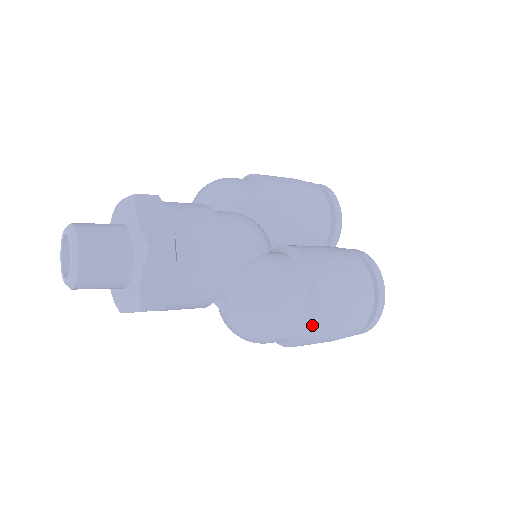
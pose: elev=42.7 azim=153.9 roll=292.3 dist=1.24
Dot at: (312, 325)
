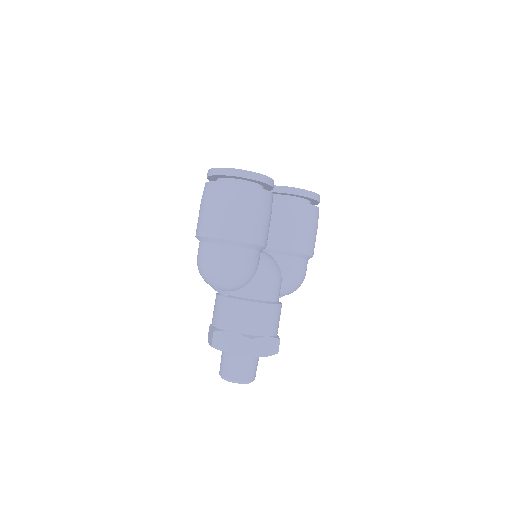
Dot at: occluded
